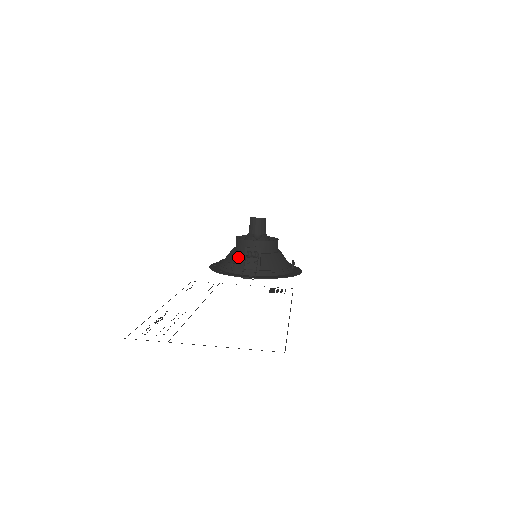
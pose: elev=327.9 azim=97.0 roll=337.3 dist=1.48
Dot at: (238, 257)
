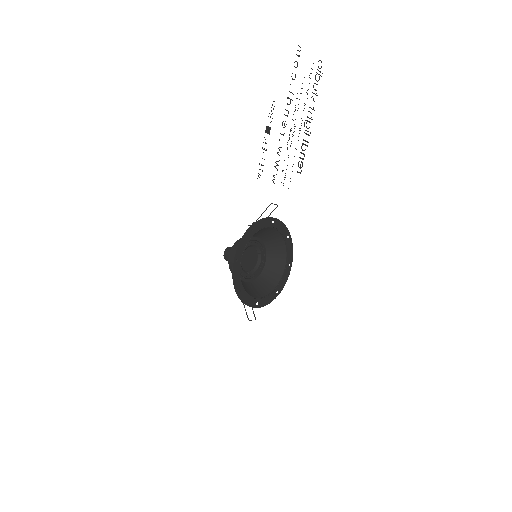
Dot at: occluded
